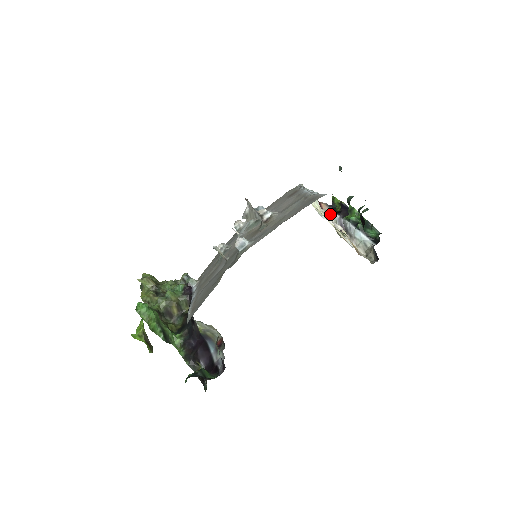
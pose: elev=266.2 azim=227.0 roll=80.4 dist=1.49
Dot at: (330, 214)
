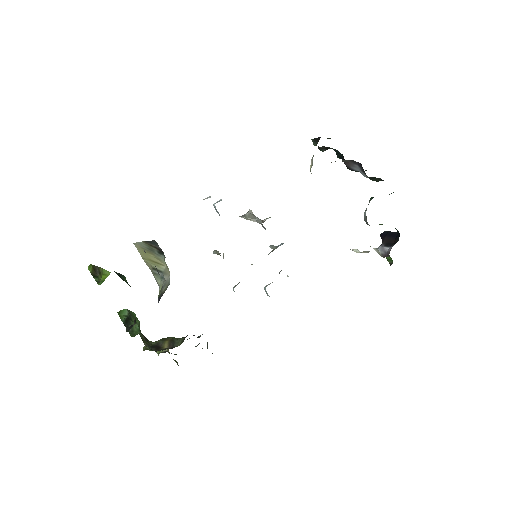
Dot at: occluded
